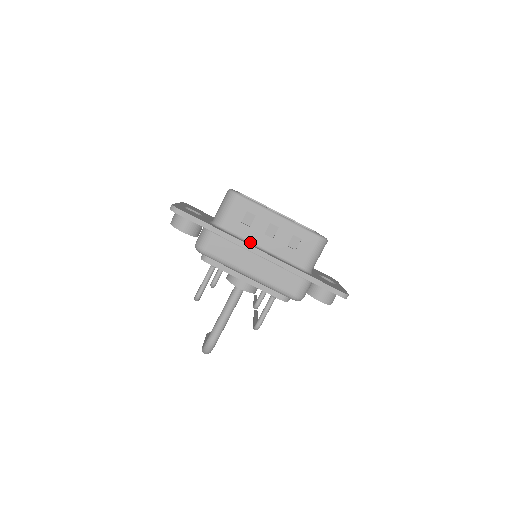
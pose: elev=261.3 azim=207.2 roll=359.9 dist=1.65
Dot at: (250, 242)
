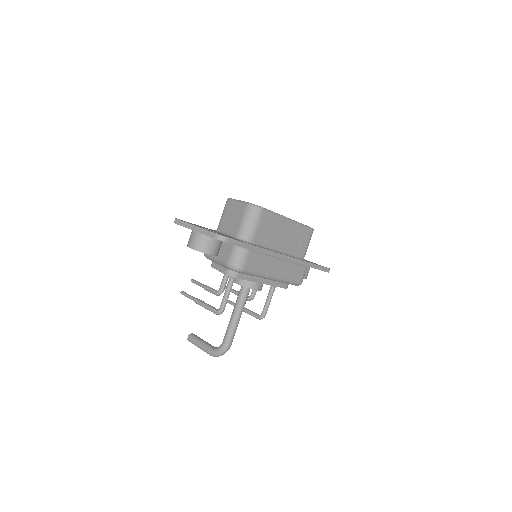
Dot at: (272, 249)
